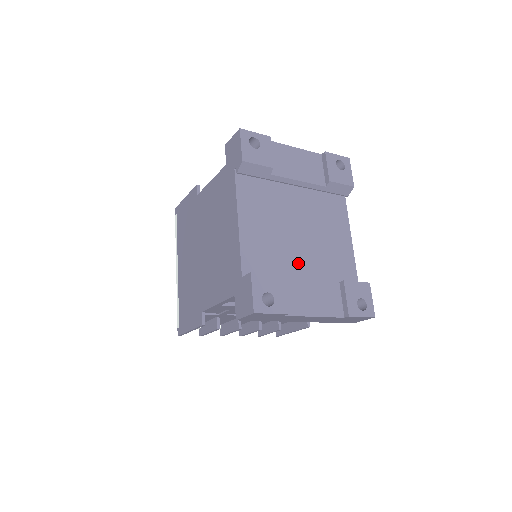
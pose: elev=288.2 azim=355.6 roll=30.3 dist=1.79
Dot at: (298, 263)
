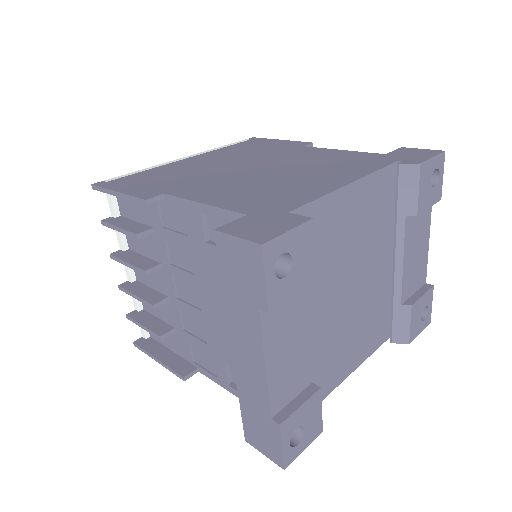
Dot at: (316, 304)
